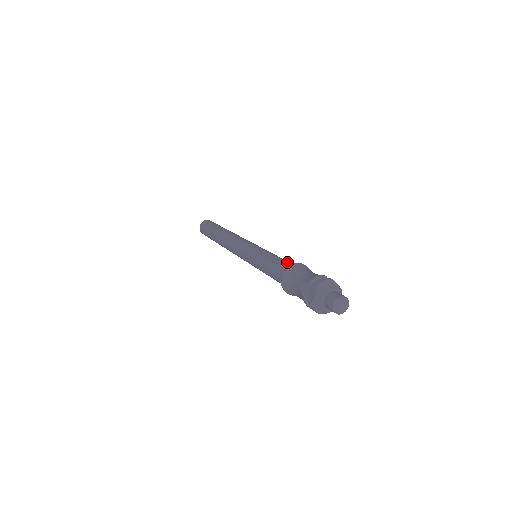
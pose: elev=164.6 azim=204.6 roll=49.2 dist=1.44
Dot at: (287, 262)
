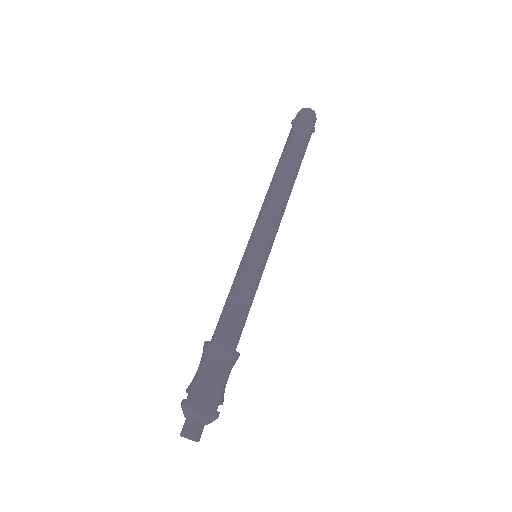
Dot at: (222, 322)
